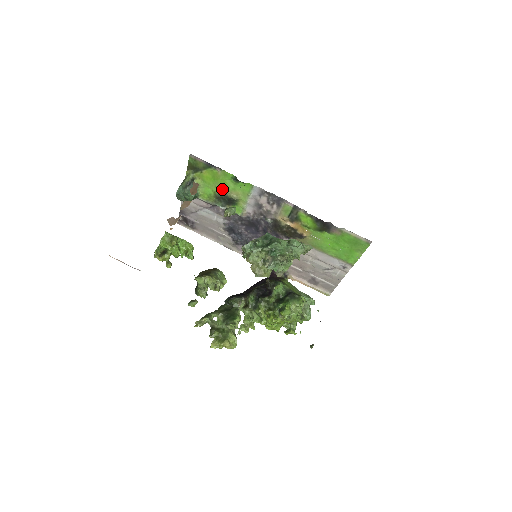
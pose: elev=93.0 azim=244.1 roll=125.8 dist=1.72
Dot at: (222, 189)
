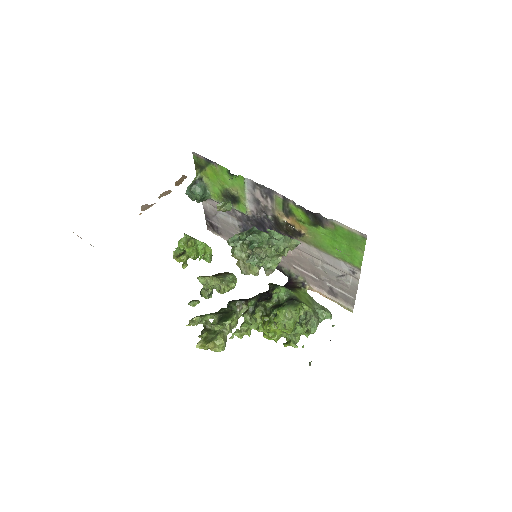
Dot at: (225, 186)
